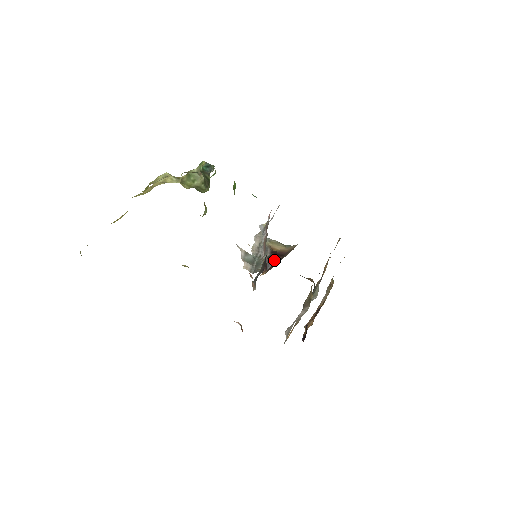
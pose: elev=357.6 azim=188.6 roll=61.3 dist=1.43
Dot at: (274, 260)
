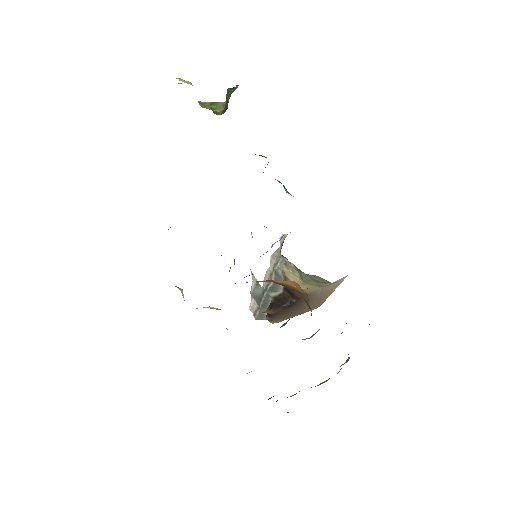
Dot at: (285, 301)
